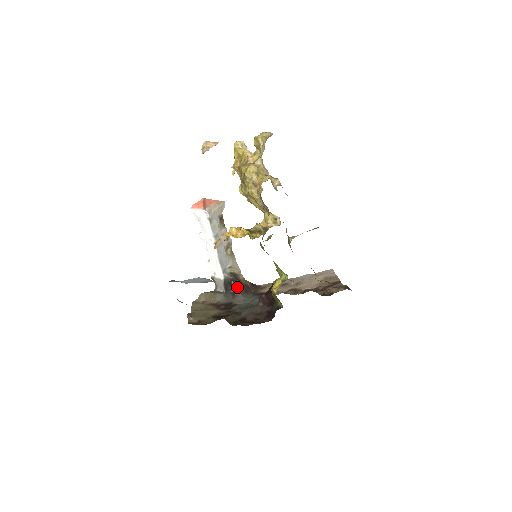
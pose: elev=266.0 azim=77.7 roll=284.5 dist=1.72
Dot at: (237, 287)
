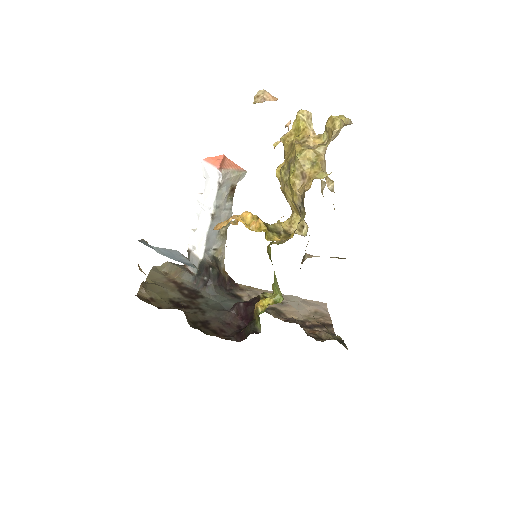
Dot at: (213, 277)
